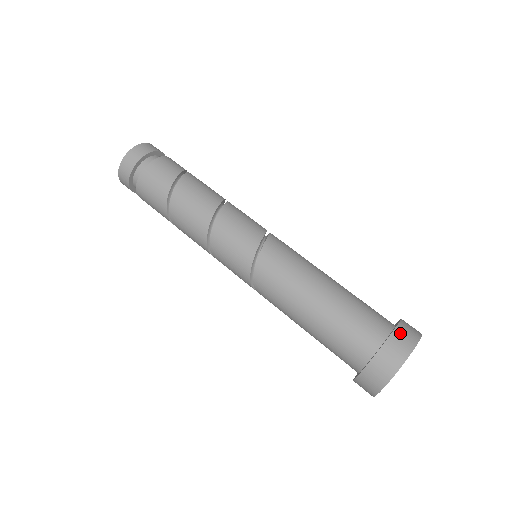
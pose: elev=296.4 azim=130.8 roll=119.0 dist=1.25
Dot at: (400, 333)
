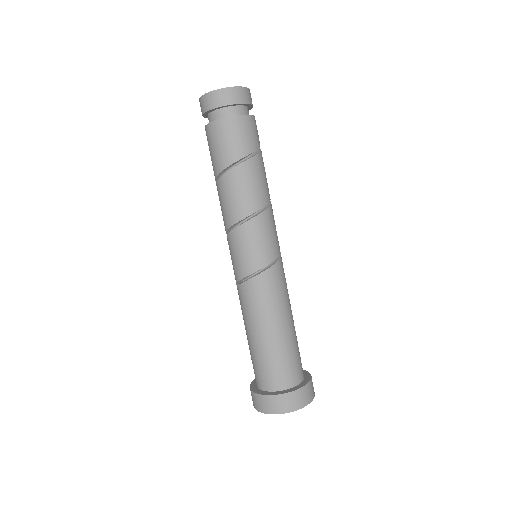
Dot at: (312, 383)
